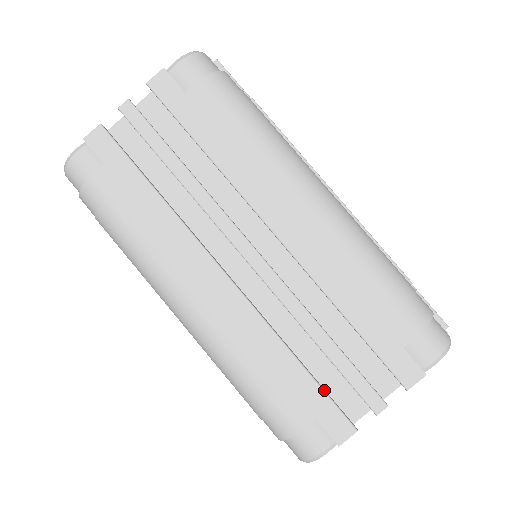
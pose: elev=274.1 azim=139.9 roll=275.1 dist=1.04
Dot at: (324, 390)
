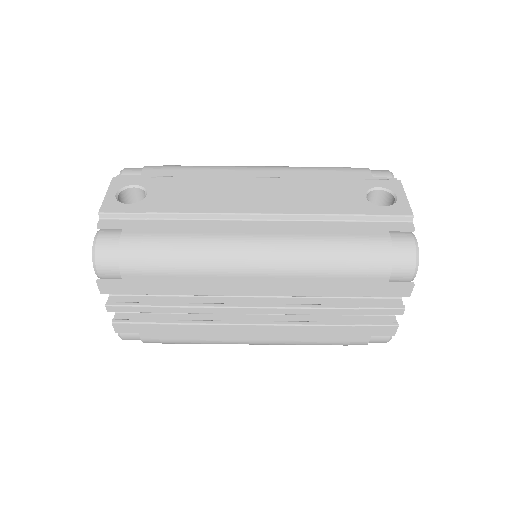
Dot at: (362, 325)
